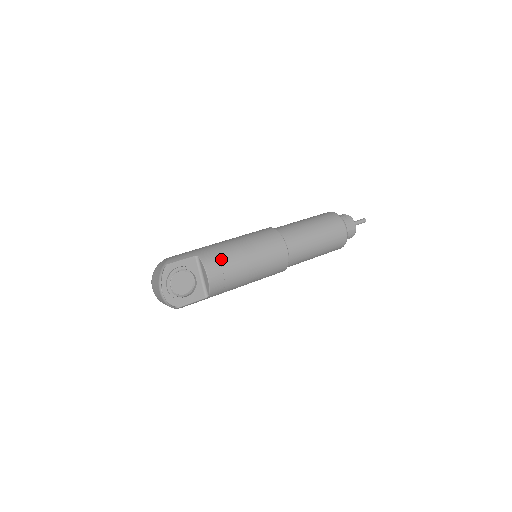
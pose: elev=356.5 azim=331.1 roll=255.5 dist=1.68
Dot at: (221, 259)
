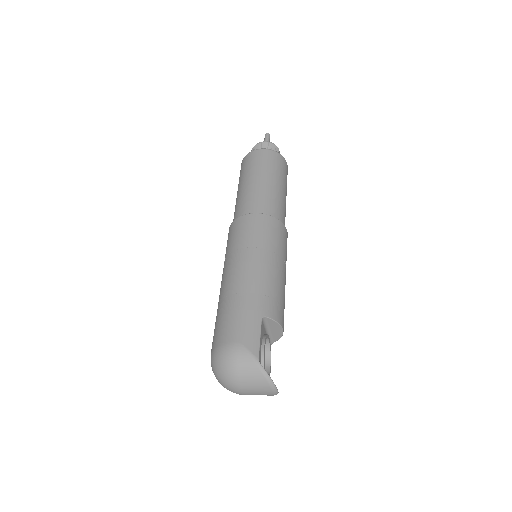
Dot at: (278, 298)
